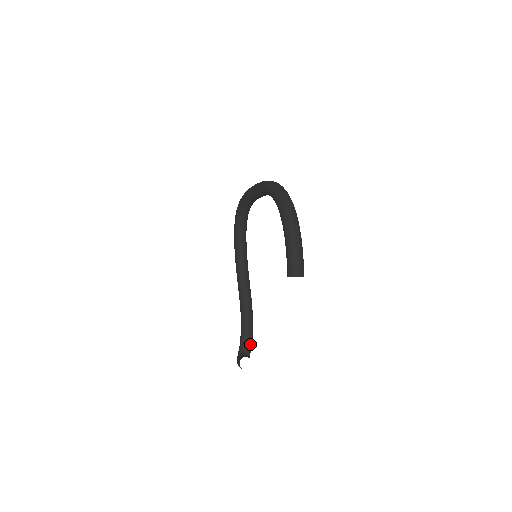
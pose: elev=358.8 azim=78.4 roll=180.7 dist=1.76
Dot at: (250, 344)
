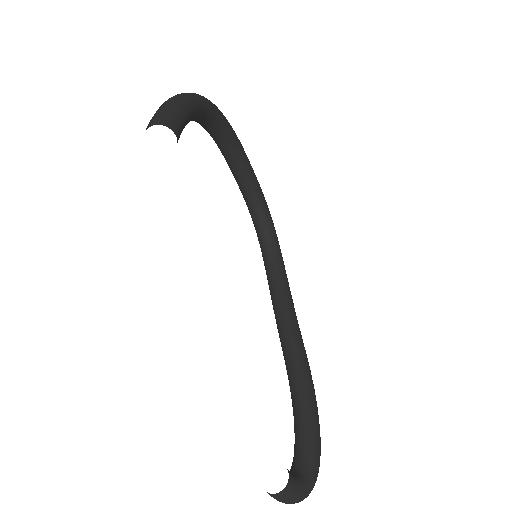
Dot at: (309, 451)
